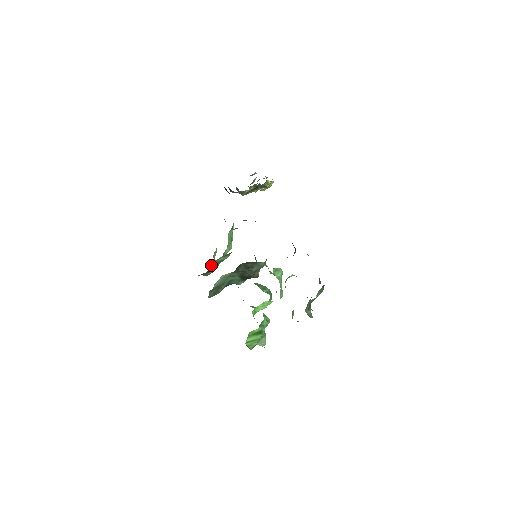
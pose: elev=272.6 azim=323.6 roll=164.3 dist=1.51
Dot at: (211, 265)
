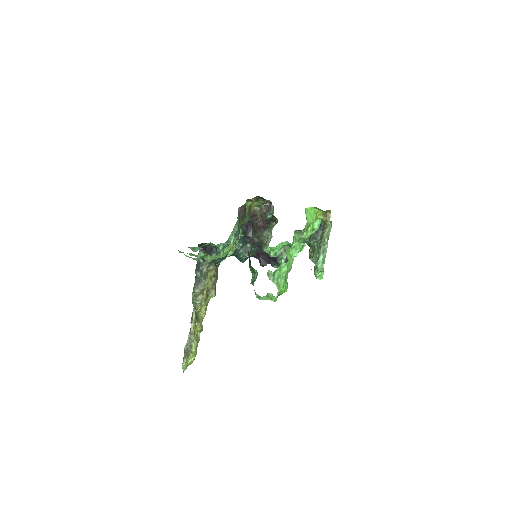
Dot at: (245, 204)
